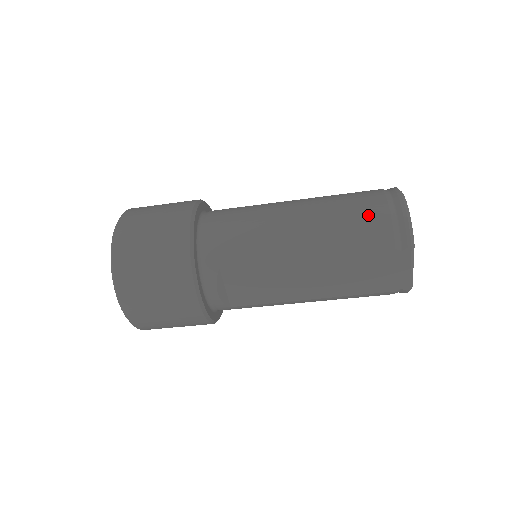
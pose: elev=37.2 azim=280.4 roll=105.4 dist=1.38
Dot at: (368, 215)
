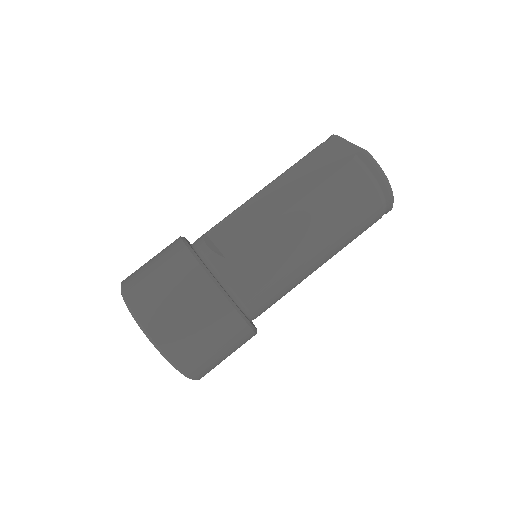
Dot at: occluded
